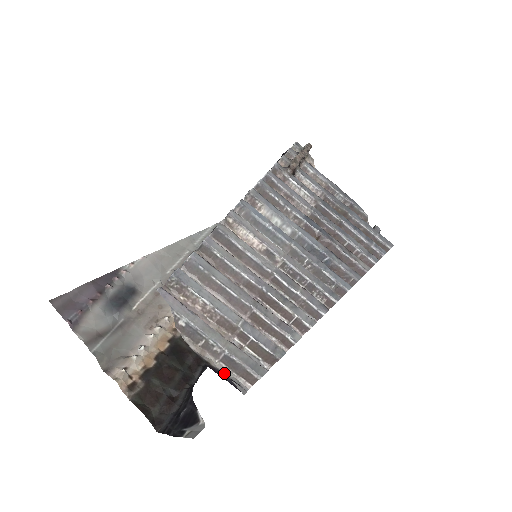
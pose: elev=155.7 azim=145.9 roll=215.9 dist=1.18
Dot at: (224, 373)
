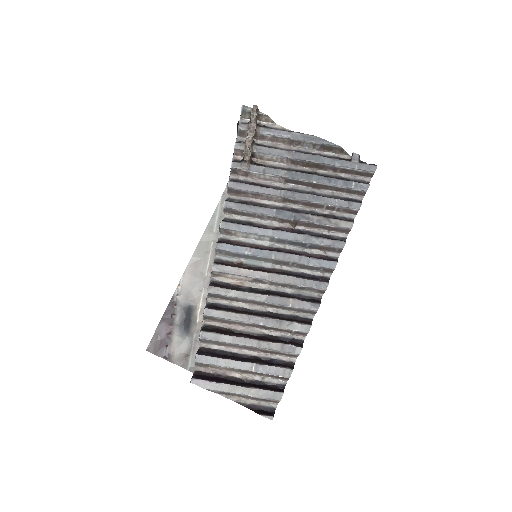
Dot at: (257, 404)
